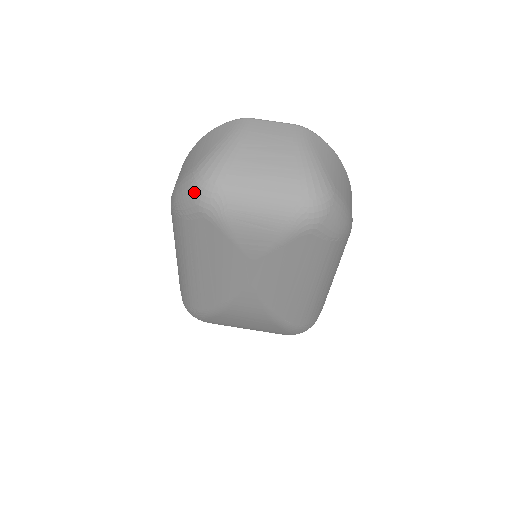
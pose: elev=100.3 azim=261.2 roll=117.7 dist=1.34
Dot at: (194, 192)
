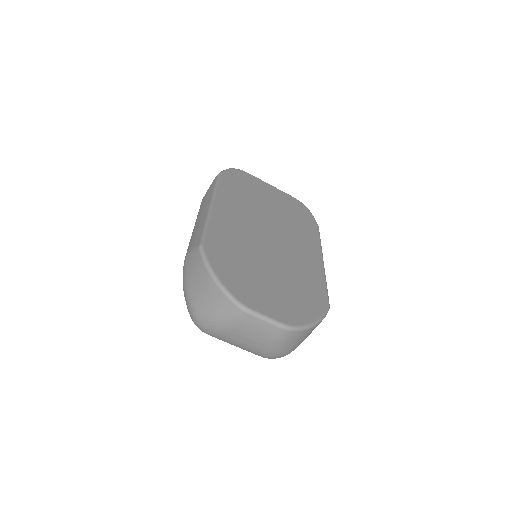
Dot at: (192, 319)
